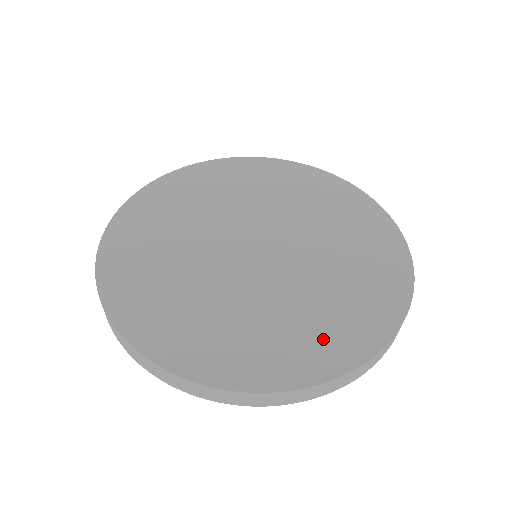
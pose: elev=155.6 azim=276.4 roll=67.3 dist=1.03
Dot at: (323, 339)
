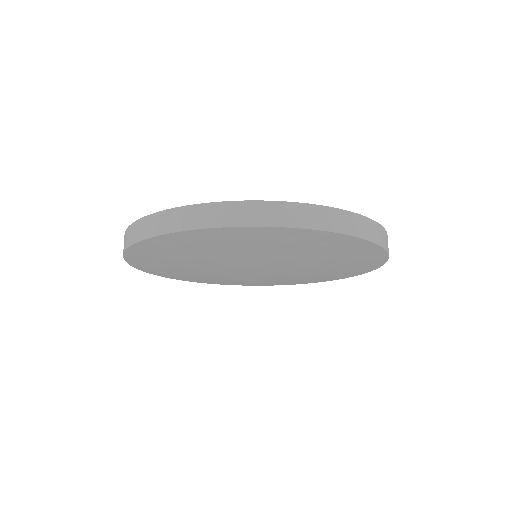
Dot at: occluded
